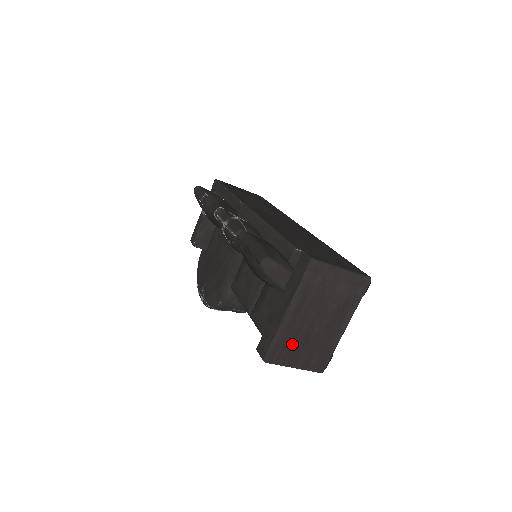
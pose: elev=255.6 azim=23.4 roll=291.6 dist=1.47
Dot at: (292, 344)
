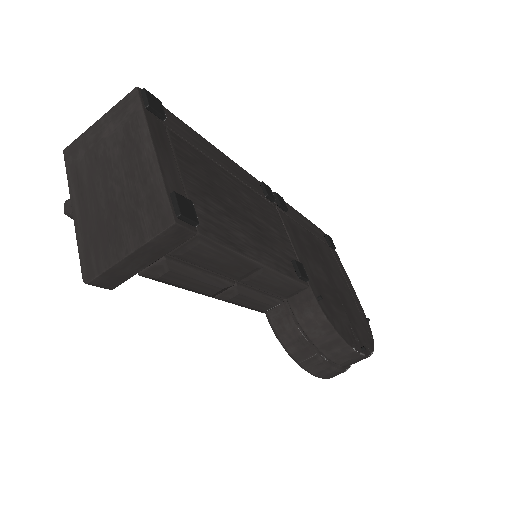
Dot at: (102, 233)
